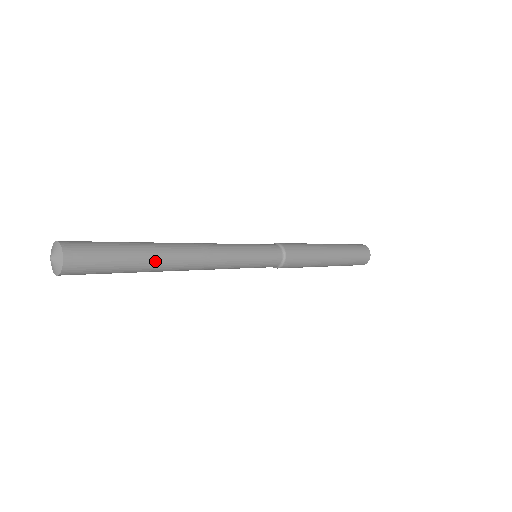
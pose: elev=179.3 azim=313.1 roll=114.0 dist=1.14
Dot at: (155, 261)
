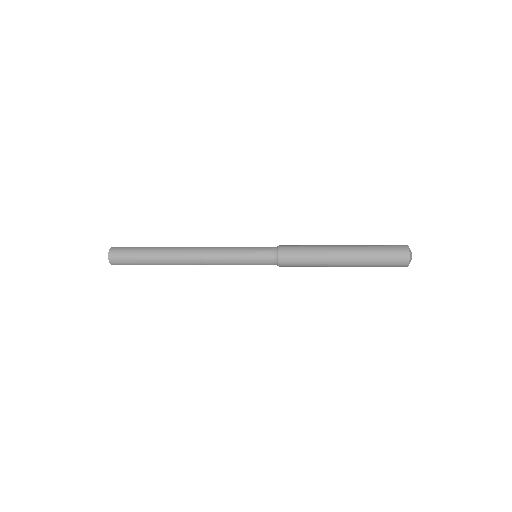
Dot at: (161, 254)
